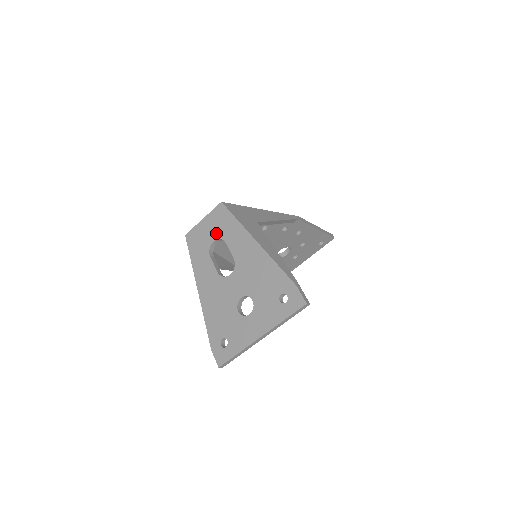
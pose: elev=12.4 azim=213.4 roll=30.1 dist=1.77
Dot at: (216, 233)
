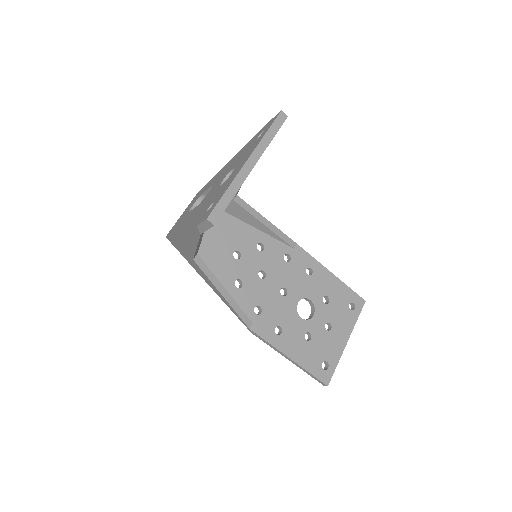
Dot at: (194, 202)
